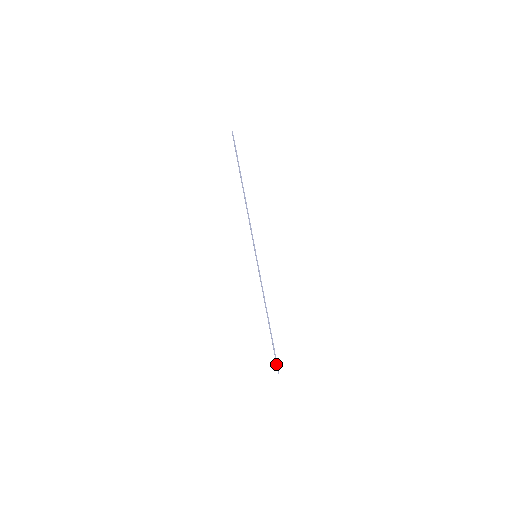
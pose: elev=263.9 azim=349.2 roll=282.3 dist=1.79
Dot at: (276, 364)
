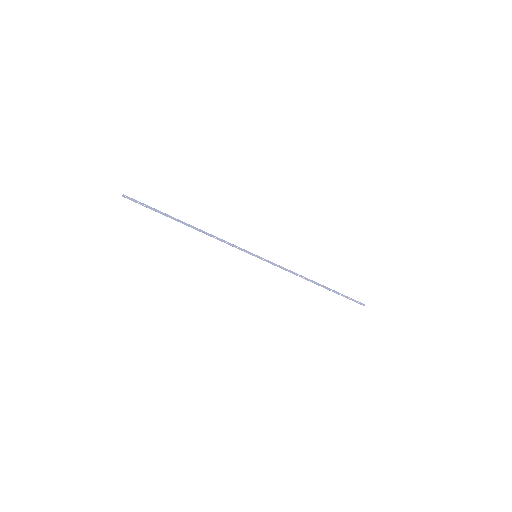
Dot at: (356, 302)
